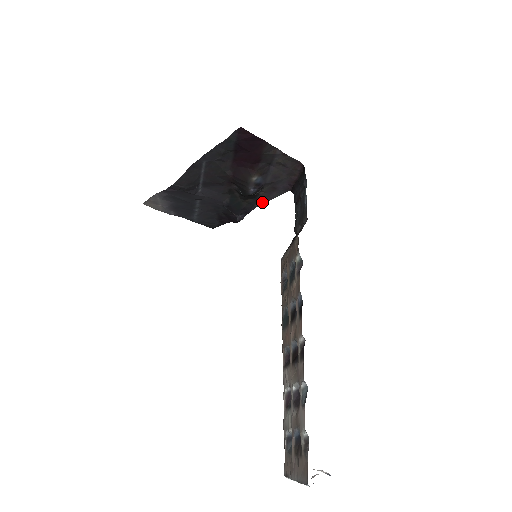
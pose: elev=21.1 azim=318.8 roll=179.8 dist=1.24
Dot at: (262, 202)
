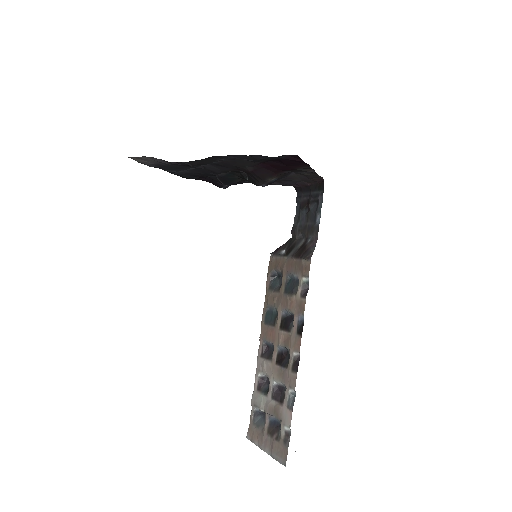
Dot at: occluded
